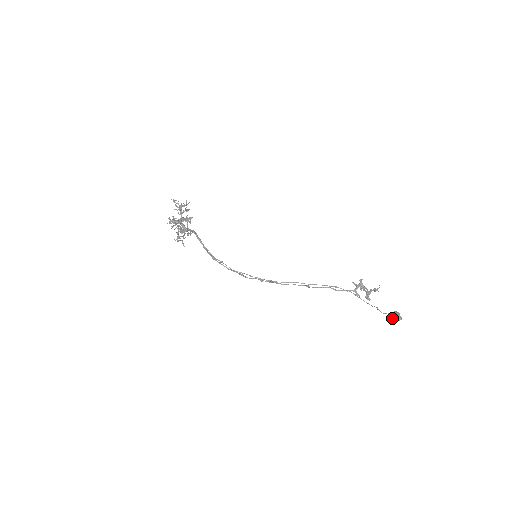
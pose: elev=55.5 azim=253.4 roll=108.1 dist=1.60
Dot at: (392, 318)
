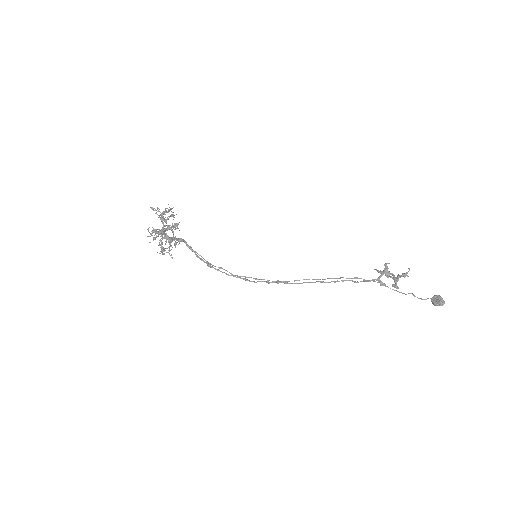
Dot at: (433, 304)
